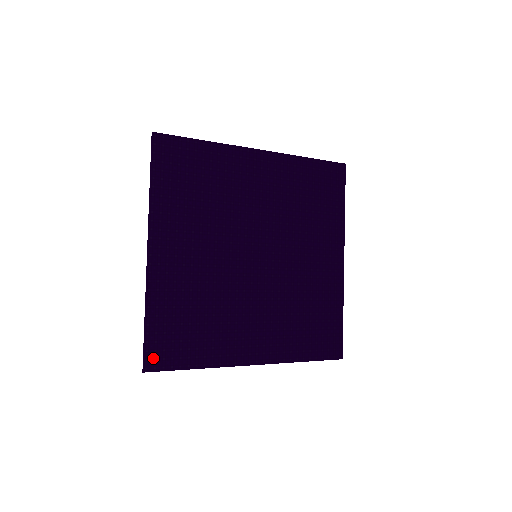
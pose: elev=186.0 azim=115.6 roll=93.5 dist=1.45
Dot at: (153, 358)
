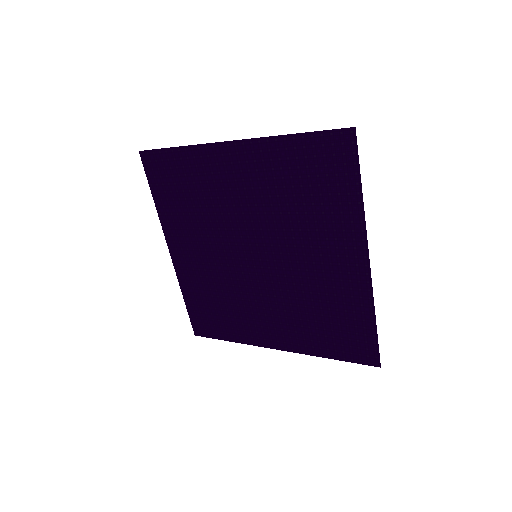
Dot at: (198, 328)
